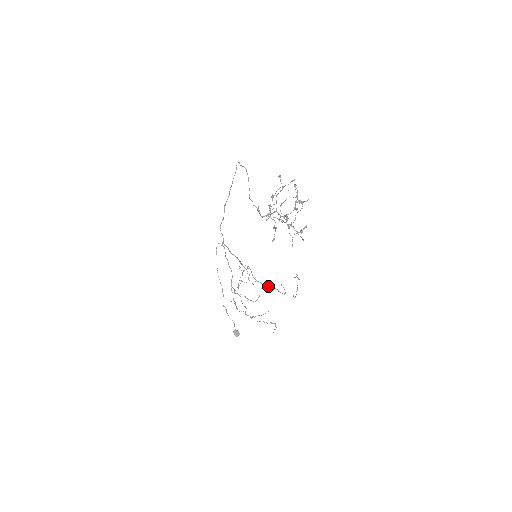
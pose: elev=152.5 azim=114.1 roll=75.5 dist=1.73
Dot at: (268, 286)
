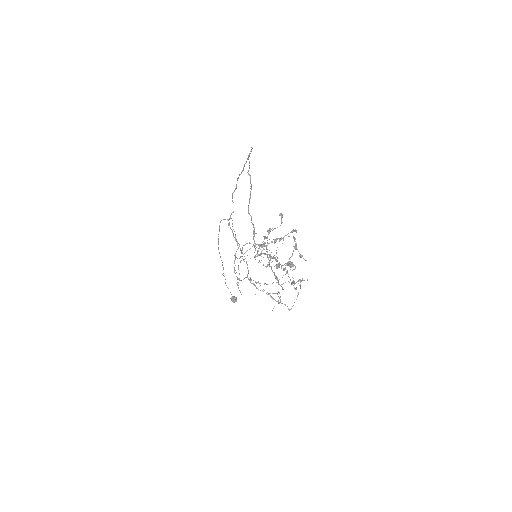
Dot at: (262, 290)
